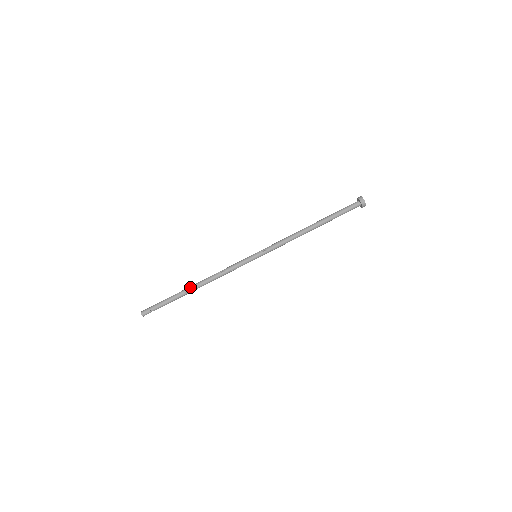
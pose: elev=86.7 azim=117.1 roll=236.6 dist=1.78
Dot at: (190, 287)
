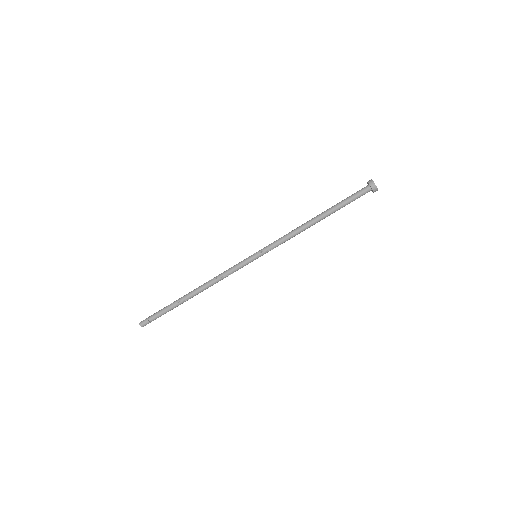
Dot at: (188, 295)
